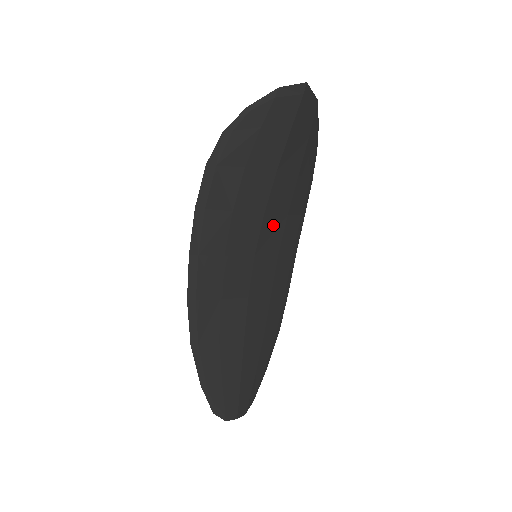
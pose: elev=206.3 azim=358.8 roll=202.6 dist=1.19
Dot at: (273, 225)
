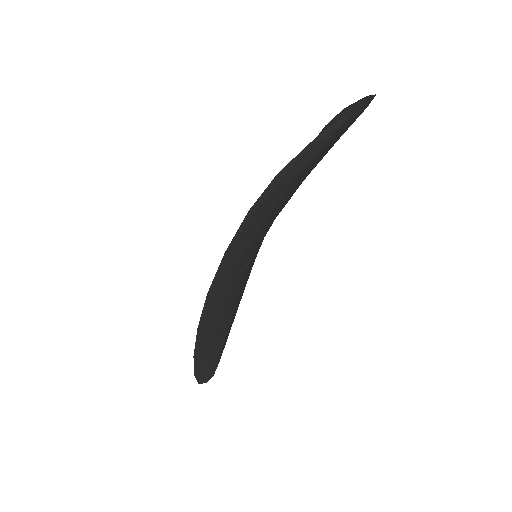
Dot at: occluded
